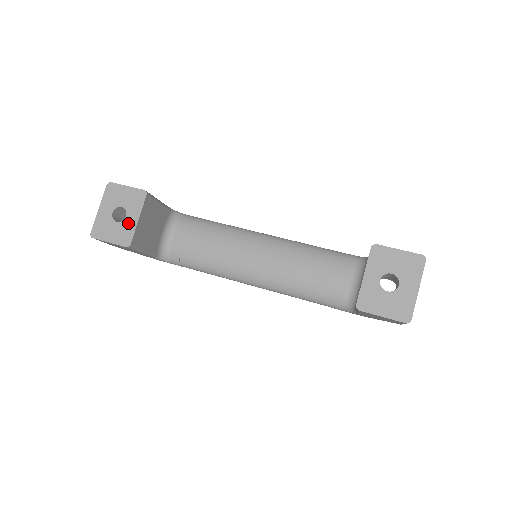
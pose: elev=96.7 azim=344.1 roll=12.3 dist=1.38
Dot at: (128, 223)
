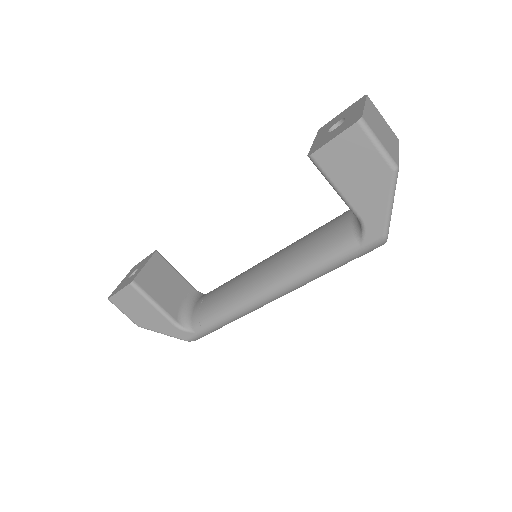
Dot at: (137, 272)
